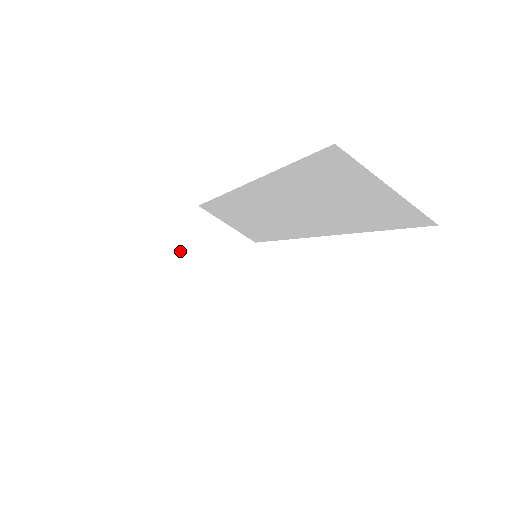
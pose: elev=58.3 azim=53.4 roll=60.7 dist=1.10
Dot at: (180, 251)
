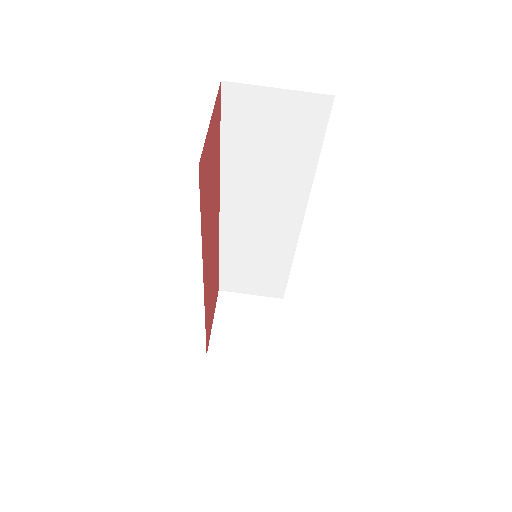
Dot at: (218, 331)
